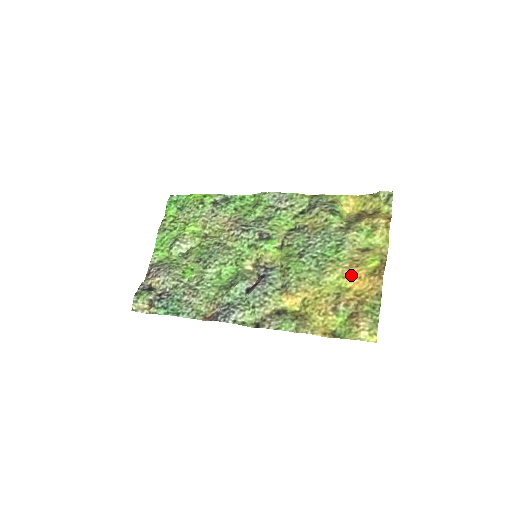
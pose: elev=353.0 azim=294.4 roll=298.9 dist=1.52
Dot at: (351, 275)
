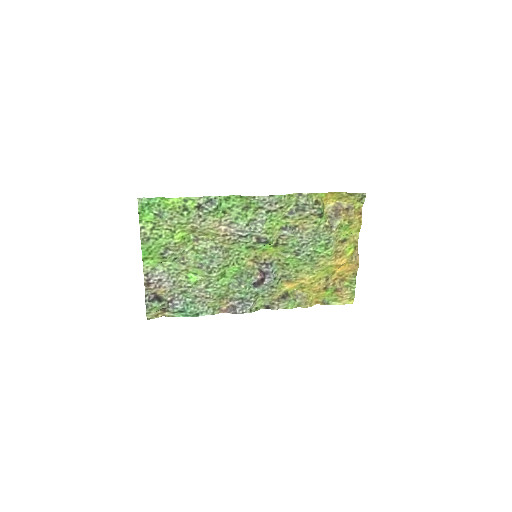
Dot at: (337, 265)
